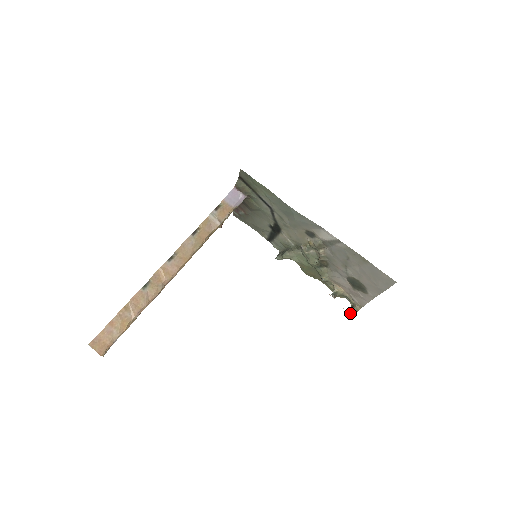
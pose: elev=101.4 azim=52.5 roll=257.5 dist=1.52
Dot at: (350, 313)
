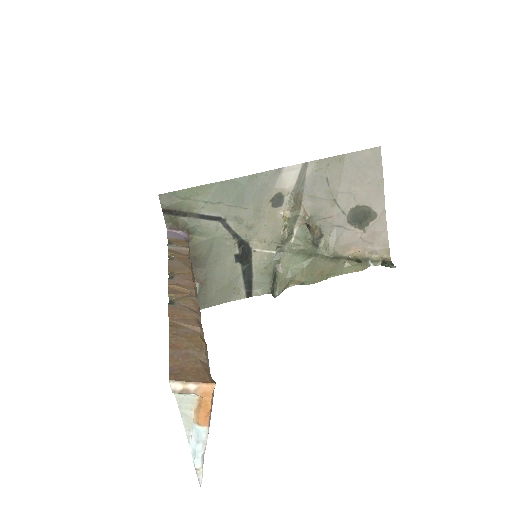
Dot at: (389, 265)
